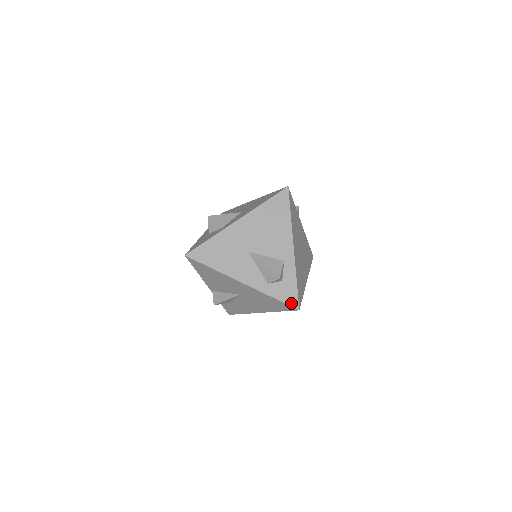
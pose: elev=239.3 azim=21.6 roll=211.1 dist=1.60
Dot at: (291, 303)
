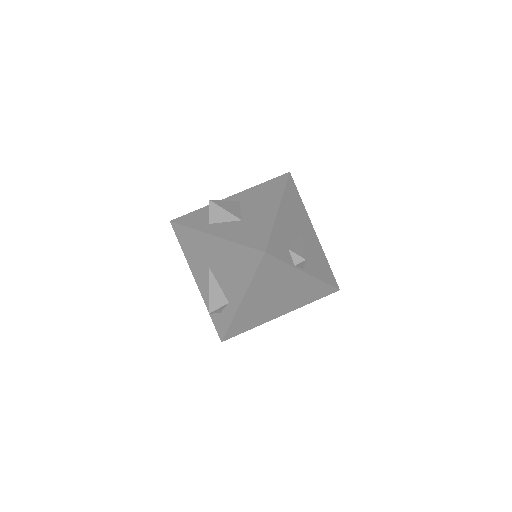
Dot at: (219, 332)
